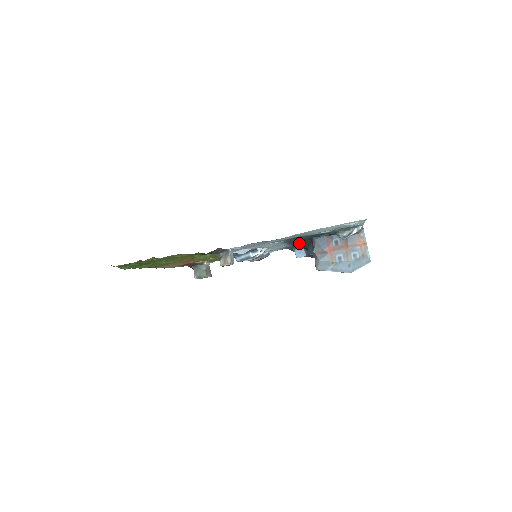
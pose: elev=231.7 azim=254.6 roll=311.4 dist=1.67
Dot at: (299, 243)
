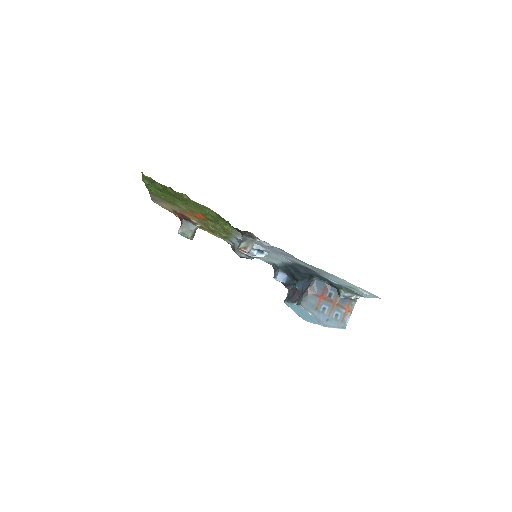
Dot at: (297, 272)
